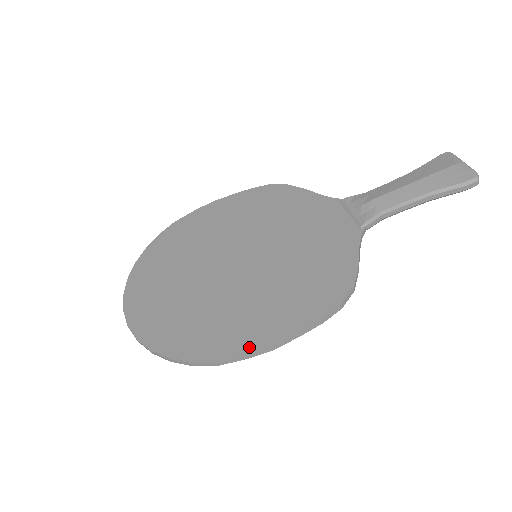
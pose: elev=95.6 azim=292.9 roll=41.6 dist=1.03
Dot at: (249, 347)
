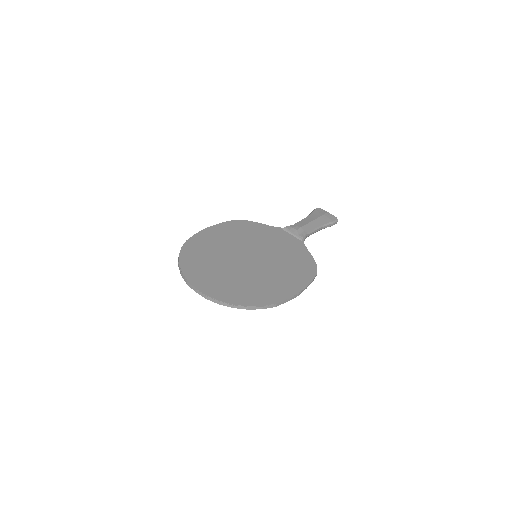
Dot at: (289, 295)
